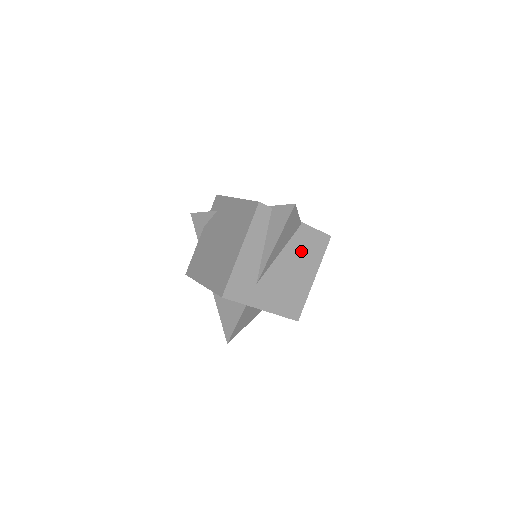
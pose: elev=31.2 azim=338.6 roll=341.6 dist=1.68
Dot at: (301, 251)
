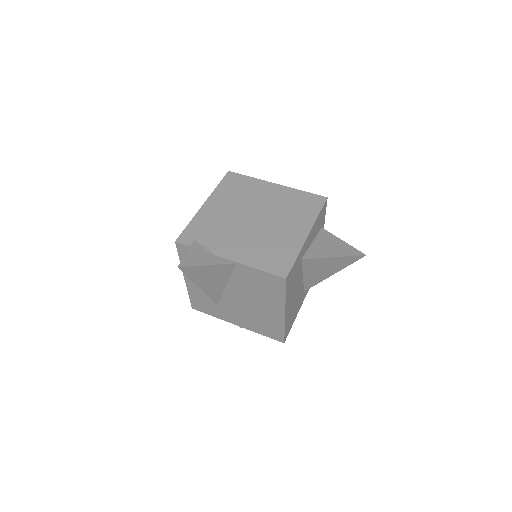
Dot at: (252, 287)
